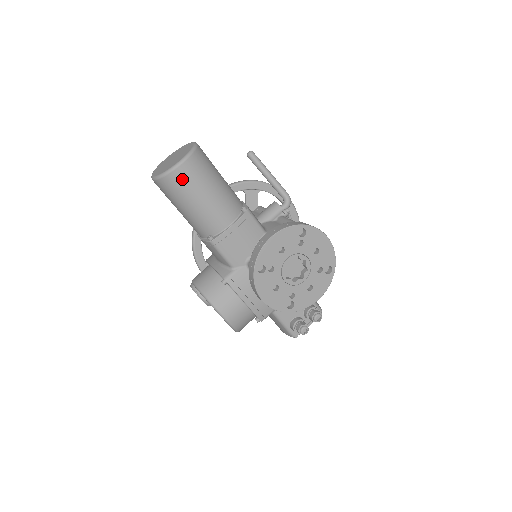
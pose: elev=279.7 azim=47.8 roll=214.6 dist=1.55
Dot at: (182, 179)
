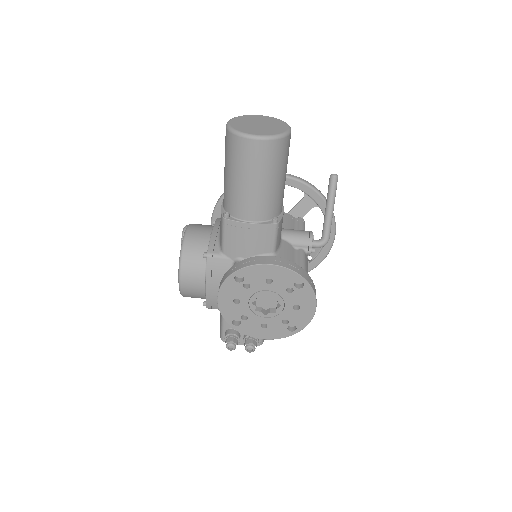
Dot at: (246, 151)
